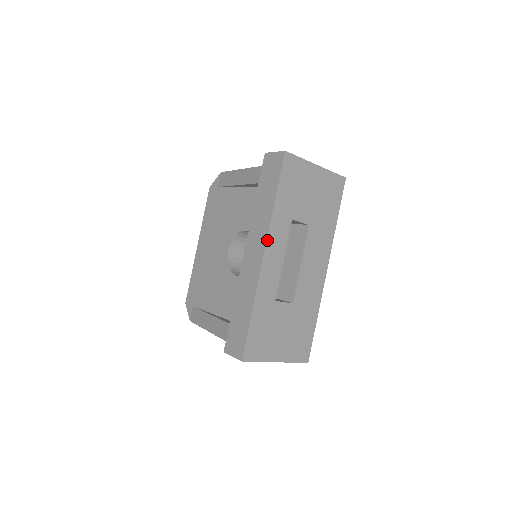
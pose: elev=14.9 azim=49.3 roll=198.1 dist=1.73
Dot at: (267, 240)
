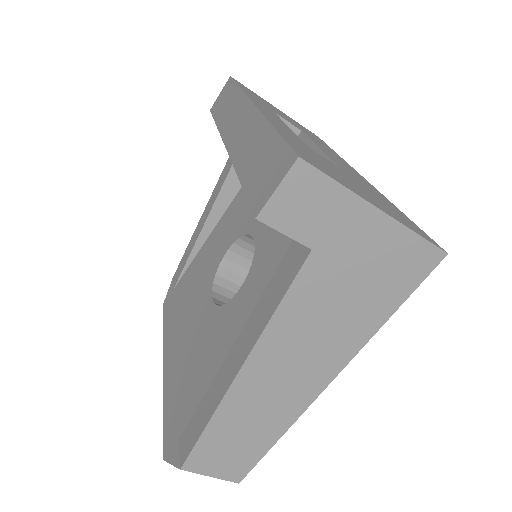
Dot at: (249, 99)
